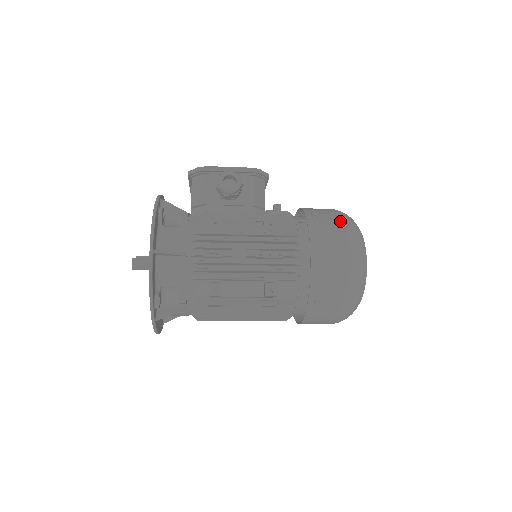
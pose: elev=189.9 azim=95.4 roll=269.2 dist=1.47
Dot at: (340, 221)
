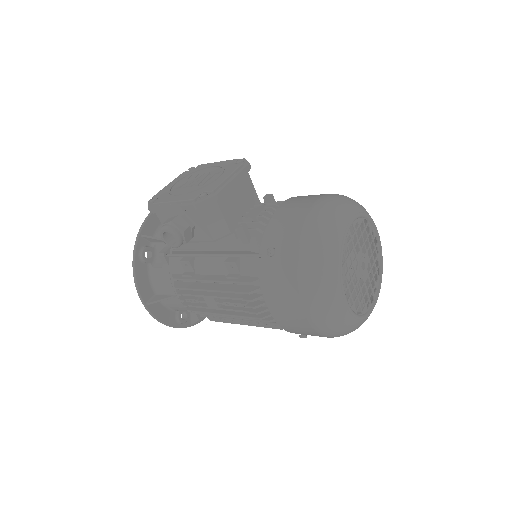
Dot at: (297, 266)
